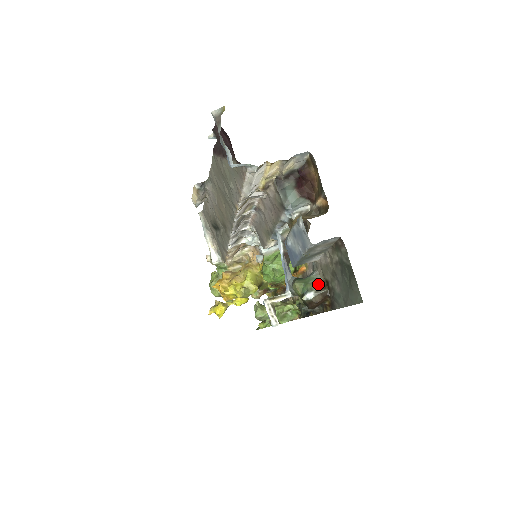
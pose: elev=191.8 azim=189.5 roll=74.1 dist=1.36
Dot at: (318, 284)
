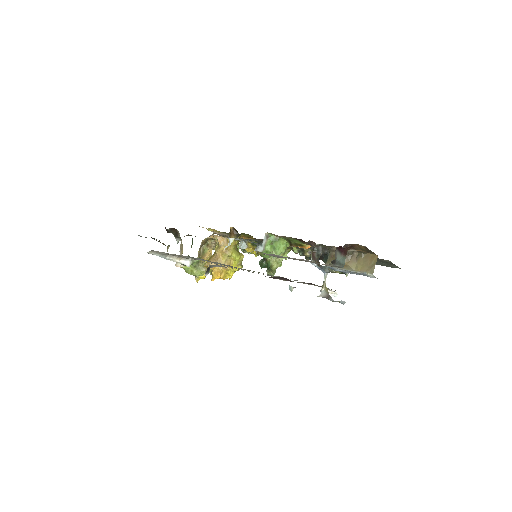
Dot at: occluded
